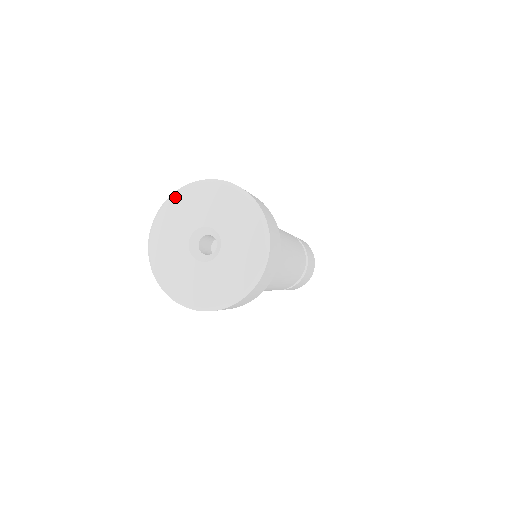
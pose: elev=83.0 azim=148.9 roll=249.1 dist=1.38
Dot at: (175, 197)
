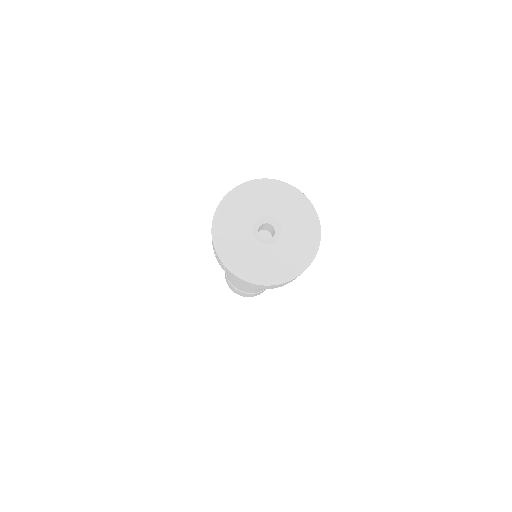
Dot at: (260, 183)
